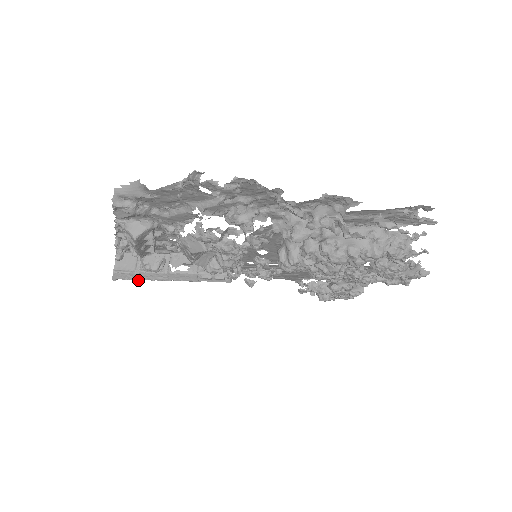
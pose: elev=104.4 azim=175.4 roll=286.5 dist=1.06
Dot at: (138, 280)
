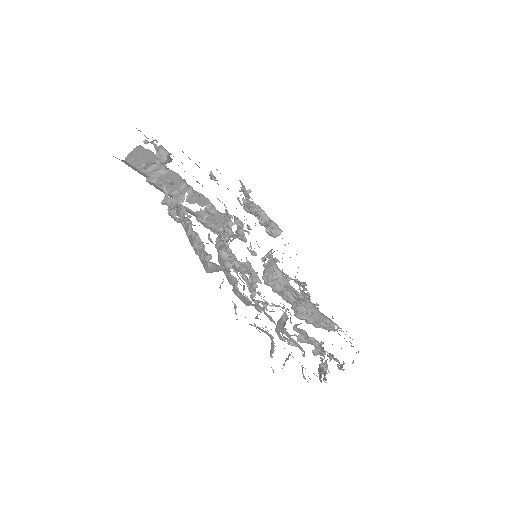
Dot at: occluded
